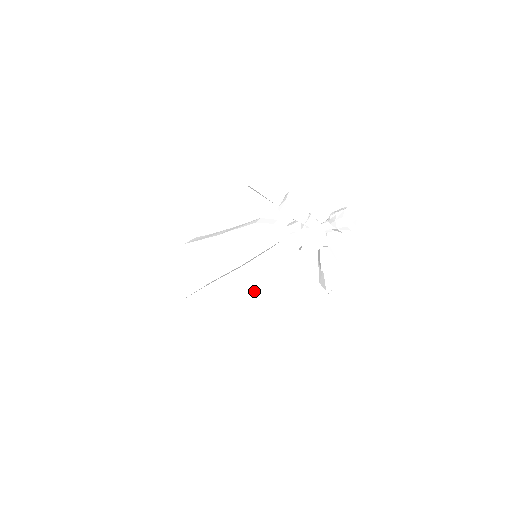
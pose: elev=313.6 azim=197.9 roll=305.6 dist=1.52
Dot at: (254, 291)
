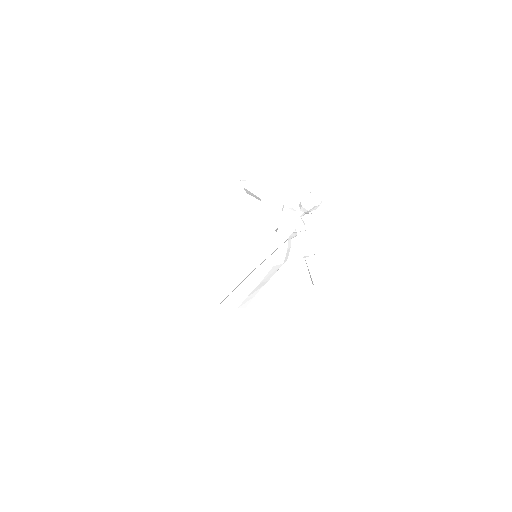
Dot at: (236, 265)
